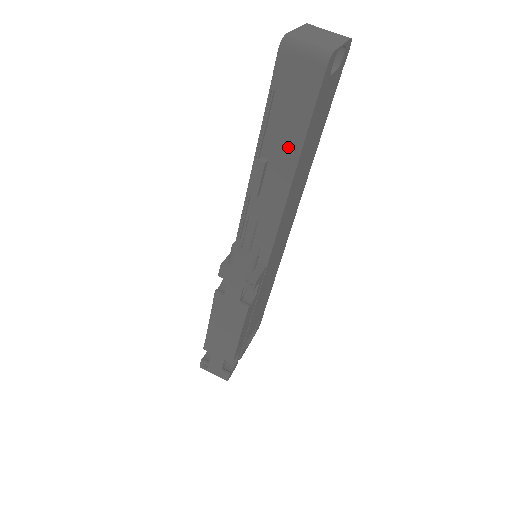
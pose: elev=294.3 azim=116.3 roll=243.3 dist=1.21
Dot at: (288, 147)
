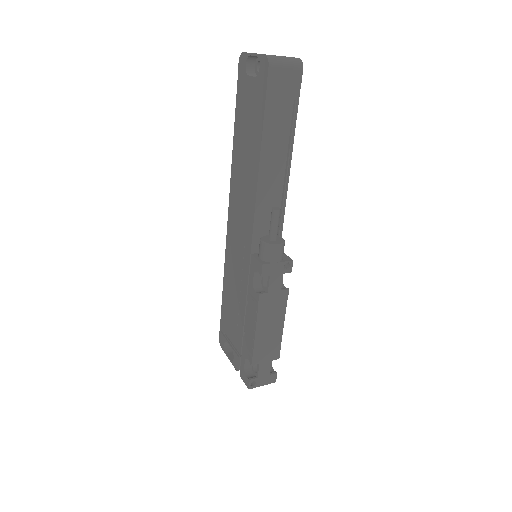
Dot at: (279, 142)
